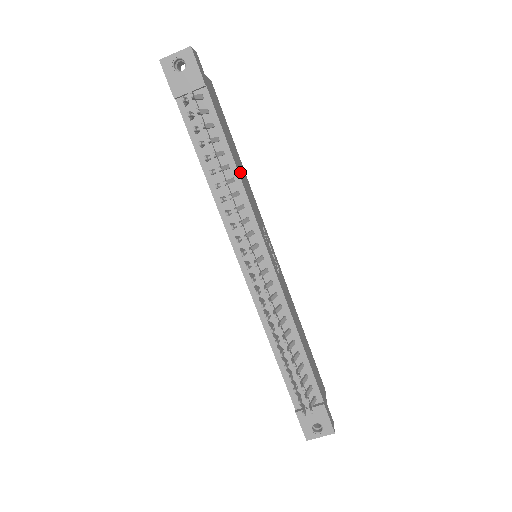
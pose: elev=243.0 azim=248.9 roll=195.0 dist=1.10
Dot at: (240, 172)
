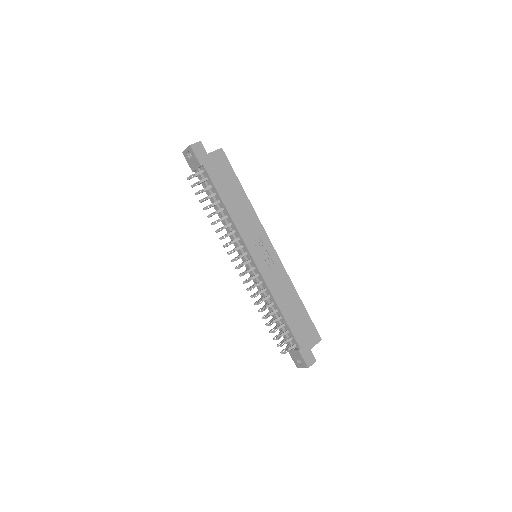
Dot at: (234, 209)
